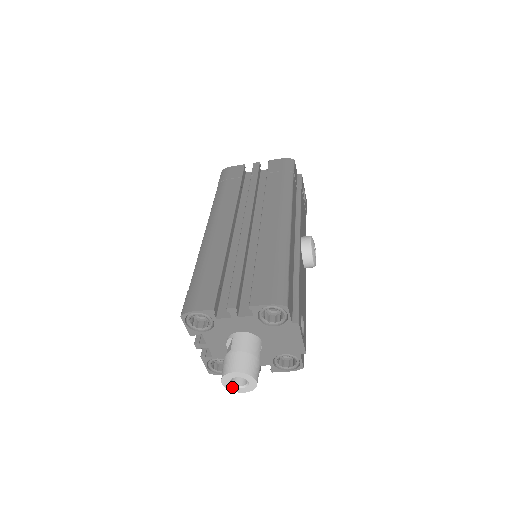
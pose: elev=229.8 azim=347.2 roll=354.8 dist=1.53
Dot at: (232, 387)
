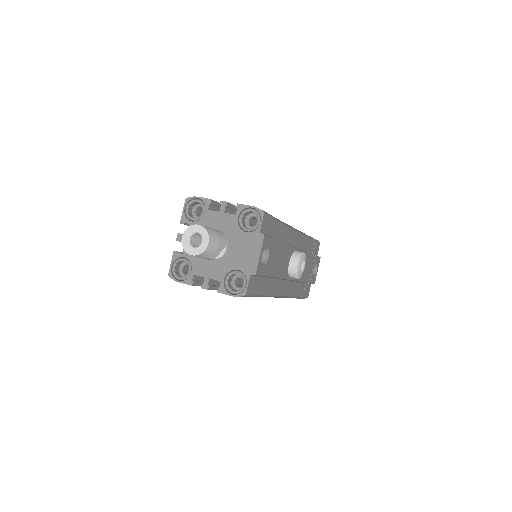
Dot at: (187, 245)
